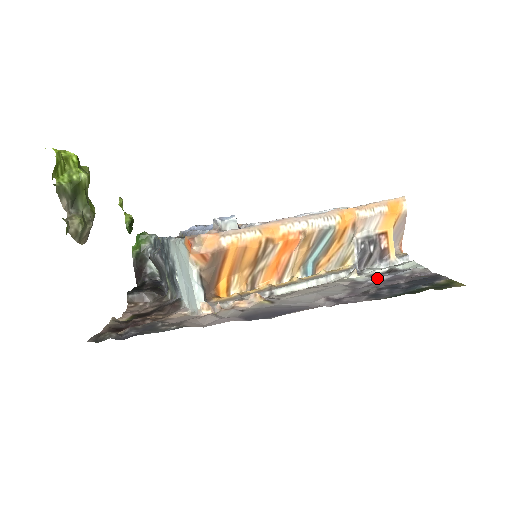
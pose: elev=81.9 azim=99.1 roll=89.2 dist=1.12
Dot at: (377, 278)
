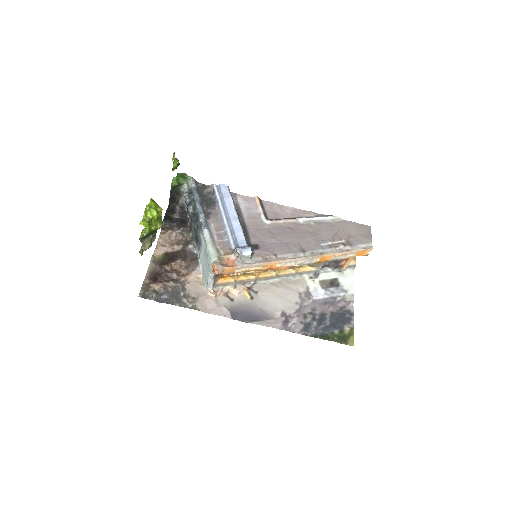
Dot at: (321, 296)
